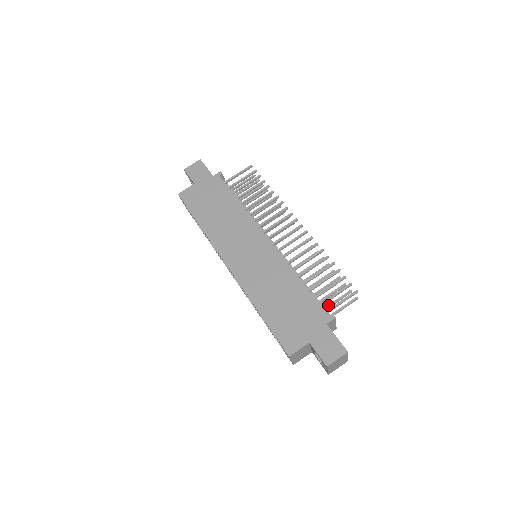
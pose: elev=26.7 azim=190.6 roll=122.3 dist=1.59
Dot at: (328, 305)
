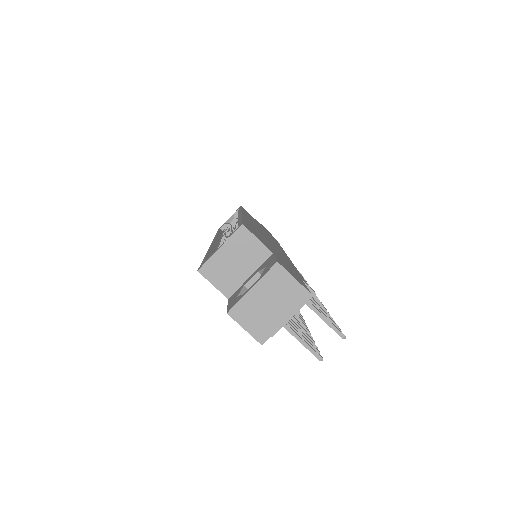
Dot at: occluded
